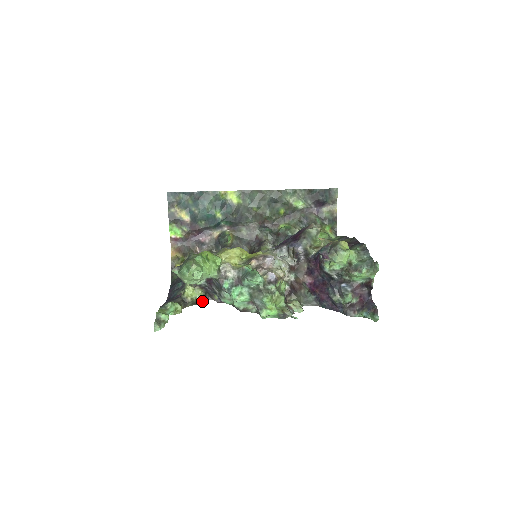
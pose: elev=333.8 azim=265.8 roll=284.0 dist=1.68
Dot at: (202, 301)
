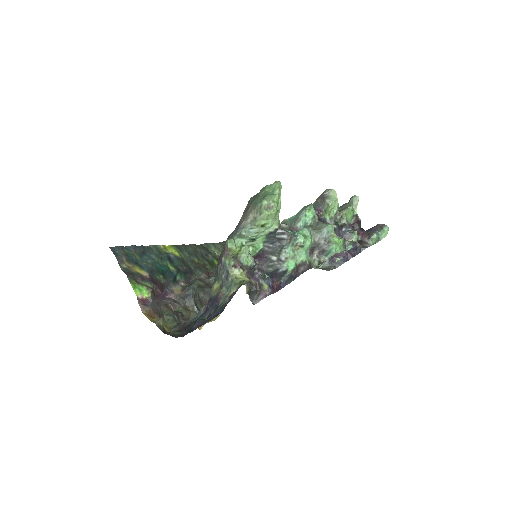
Dot at: occluded
